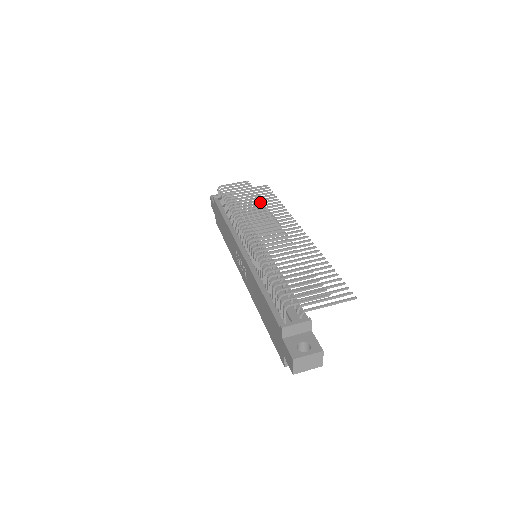
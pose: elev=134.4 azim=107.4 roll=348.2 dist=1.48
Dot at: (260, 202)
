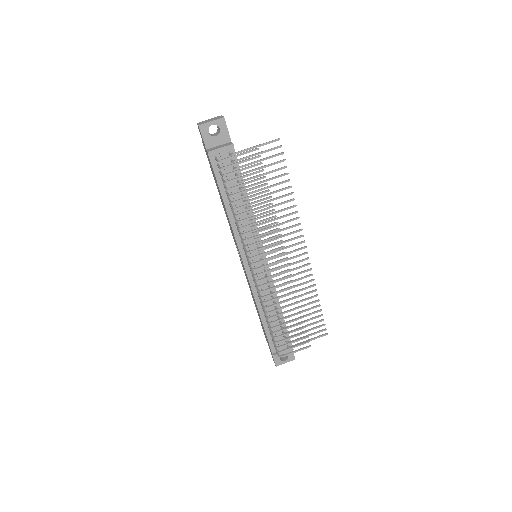
Dot at: (268, 187)
